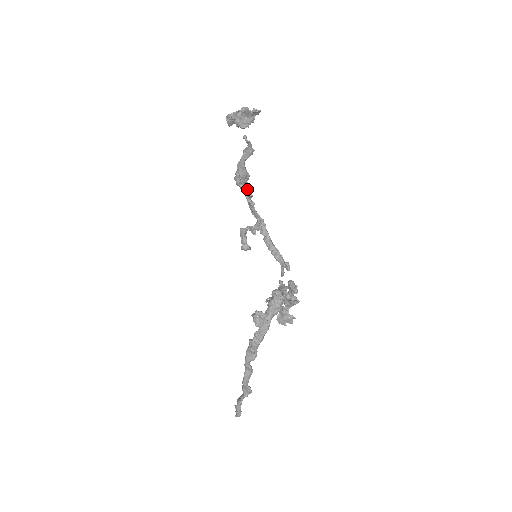
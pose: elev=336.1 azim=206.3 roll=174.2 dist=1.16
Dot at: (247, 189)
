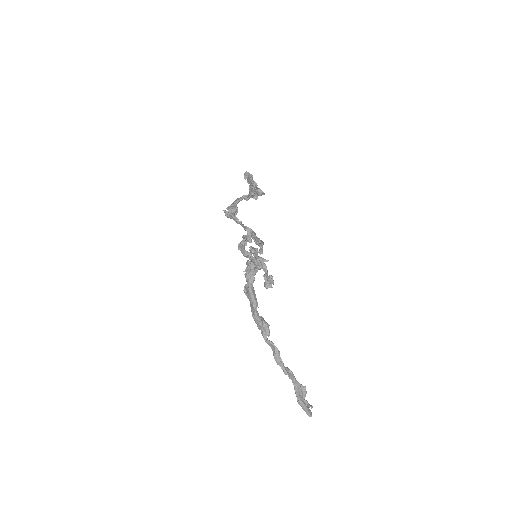
Dot at: (232, 215)
